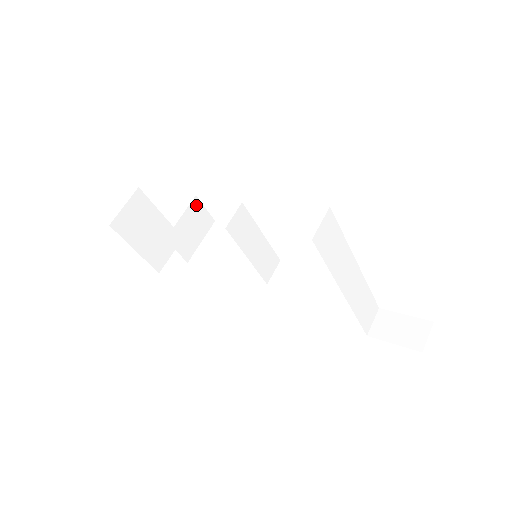
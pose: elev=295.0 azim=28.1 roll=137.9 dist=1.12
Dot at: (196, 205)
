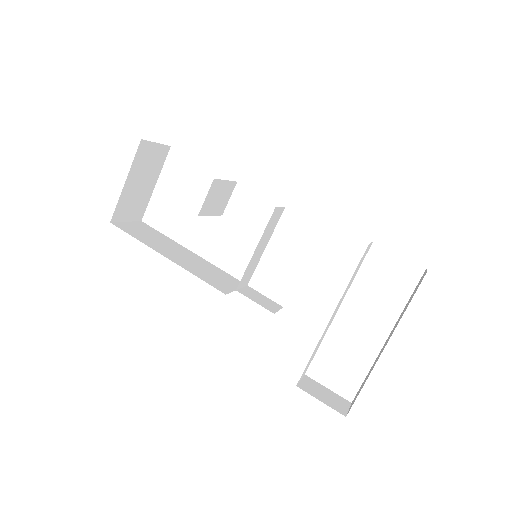
Dot at: (232, 188)
